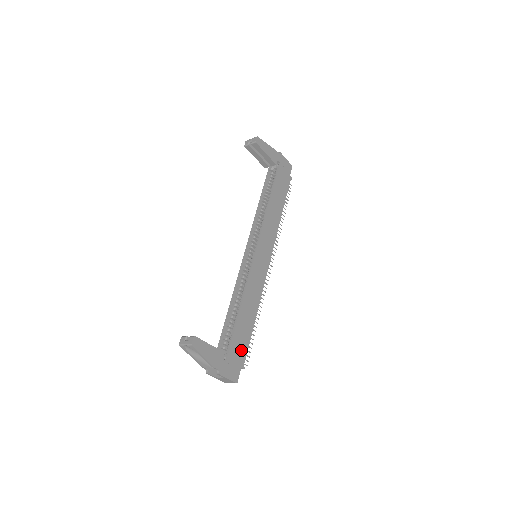
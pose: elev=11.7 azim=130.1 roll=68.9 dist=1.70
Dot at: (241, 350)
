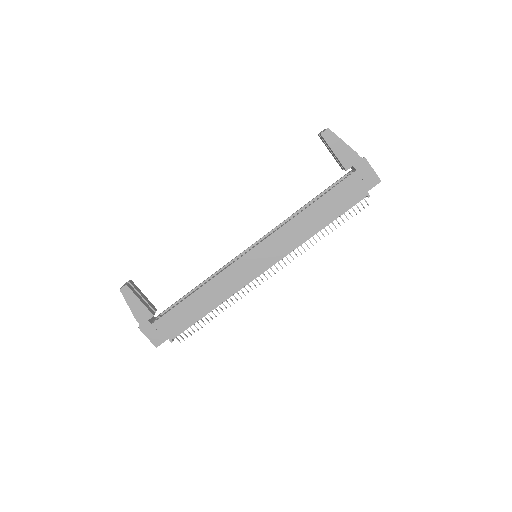
Dot at: (176, 325)
